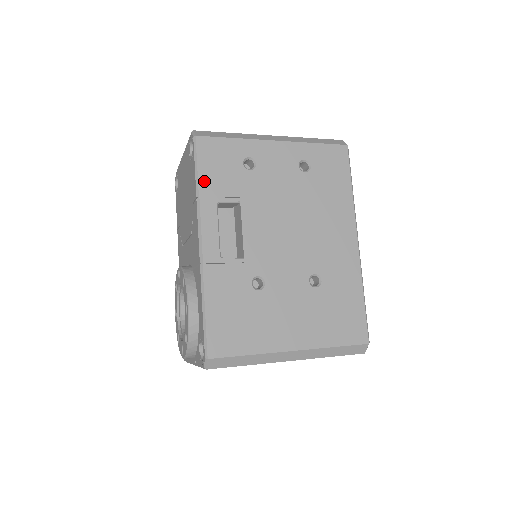
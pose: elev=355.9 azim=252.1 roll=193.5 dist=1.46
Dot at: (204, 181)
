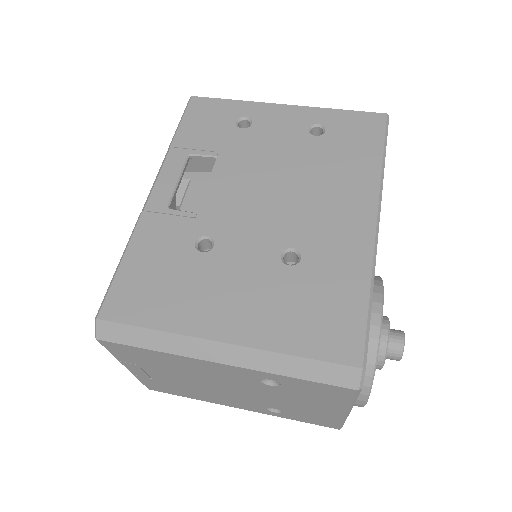
Dot at: (183, 134)
